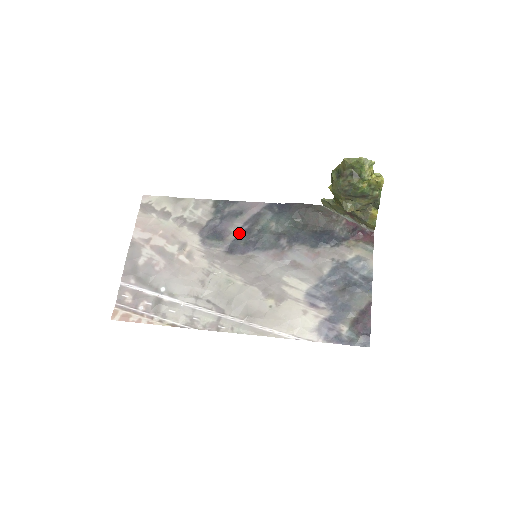
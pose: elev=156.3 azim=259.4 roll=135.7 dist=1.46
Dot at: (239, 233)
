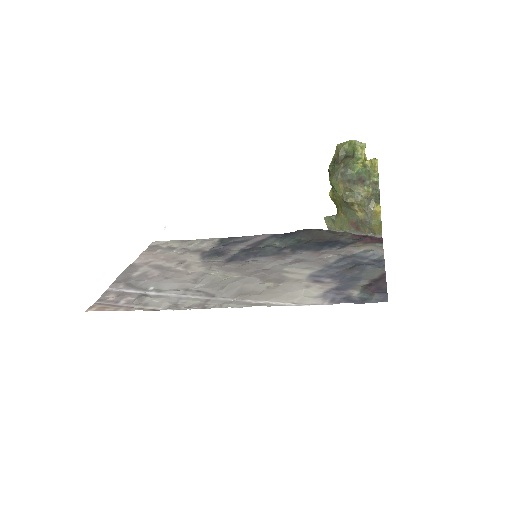
Dot at: (241, 250)
